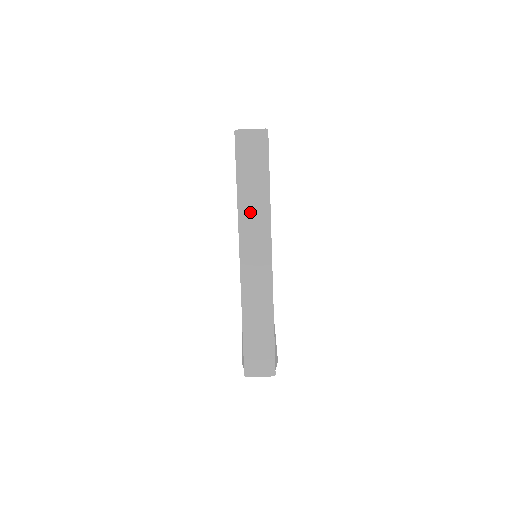
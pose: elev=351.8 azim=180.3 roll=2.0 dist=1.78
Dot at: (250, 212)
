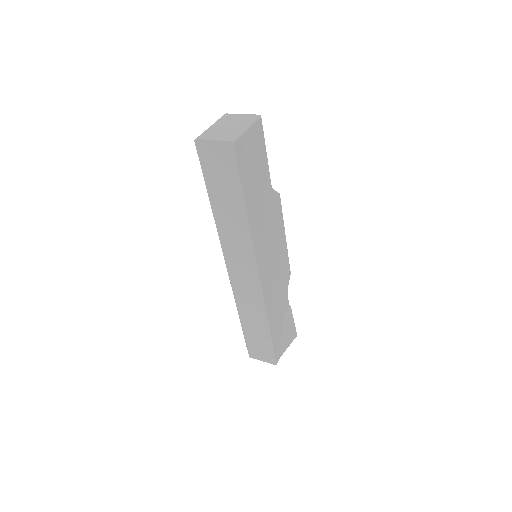
Dot at: (229, 230)
